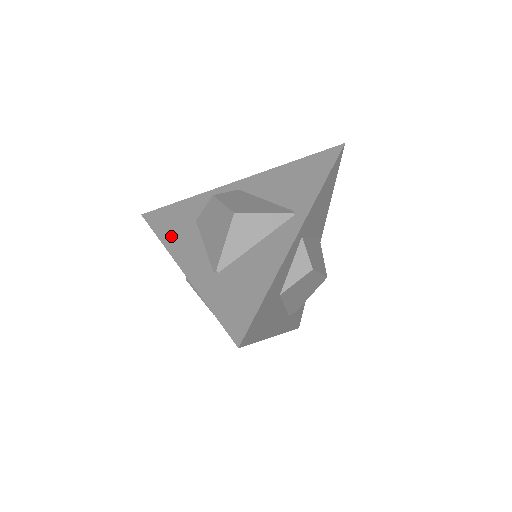
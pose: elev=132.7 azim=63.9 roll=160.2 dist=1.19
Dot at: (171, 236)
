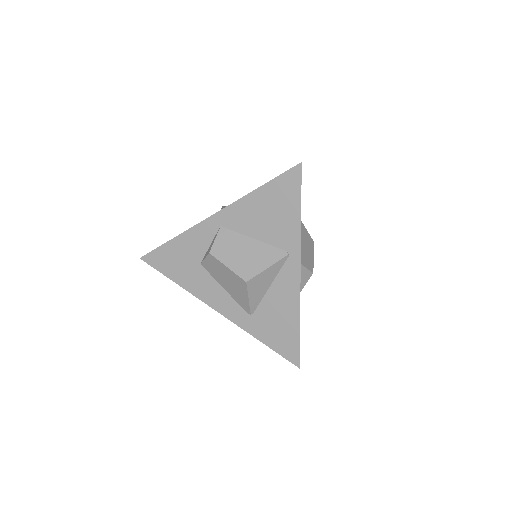
Dot at: (188, 282)
